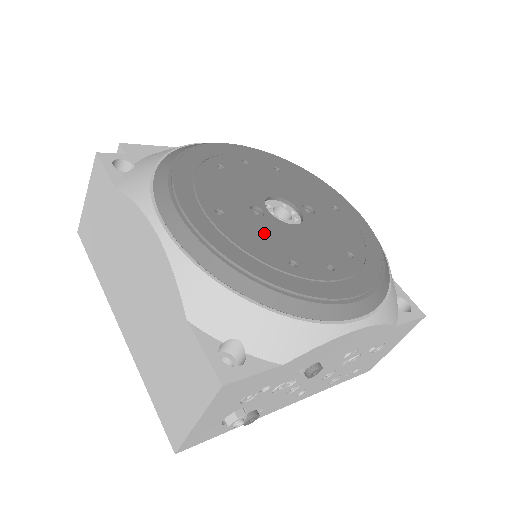
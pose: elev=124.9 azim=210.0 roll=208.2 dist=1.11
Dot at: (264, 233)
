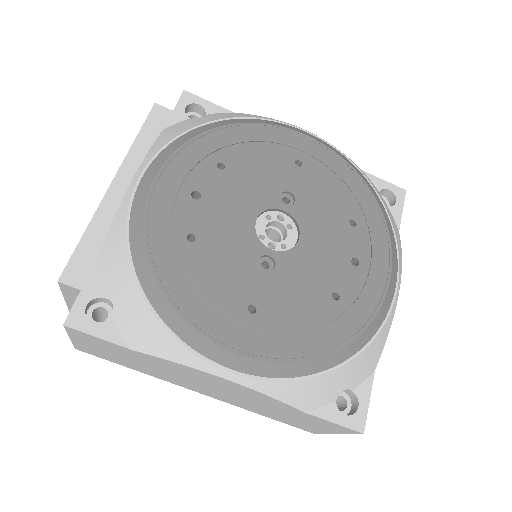
Dot at: (295, 287)
